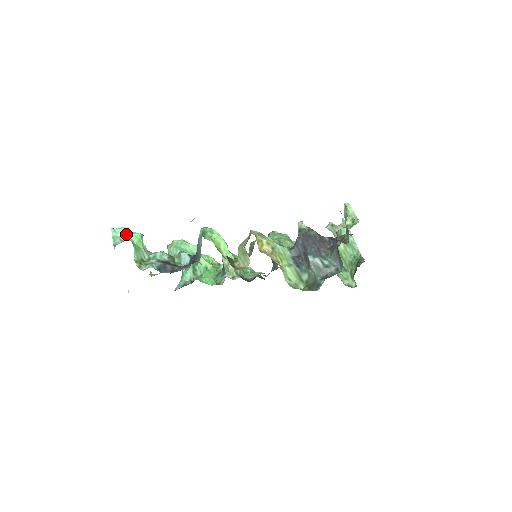
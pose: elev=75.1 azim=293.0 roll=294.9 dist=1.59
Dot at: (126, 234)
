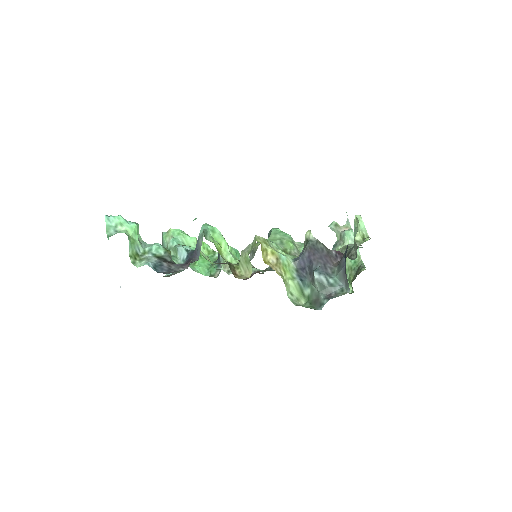
Dot at: (121, 224)
